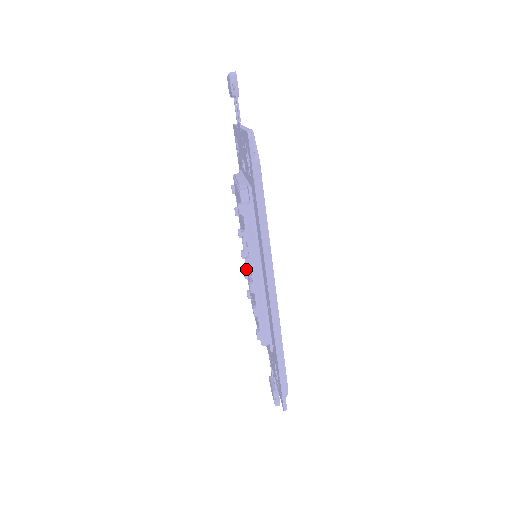
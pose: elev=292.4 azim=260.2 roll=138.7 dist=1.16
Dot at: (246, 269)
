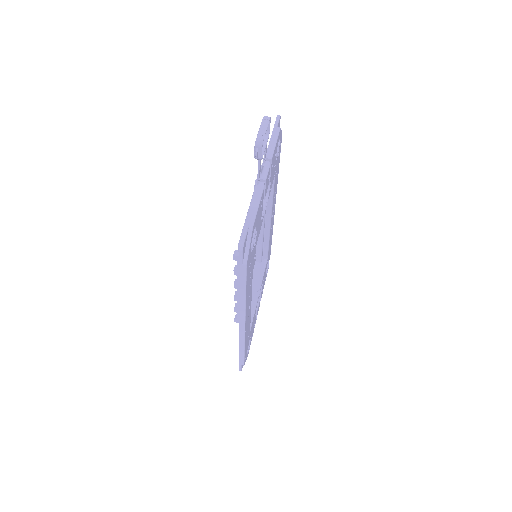
Dot at: occluded
